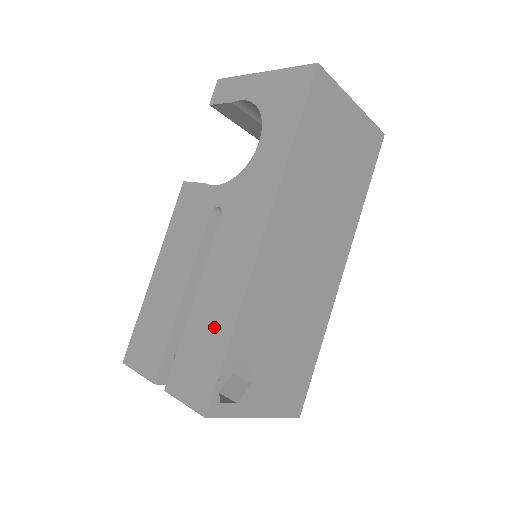
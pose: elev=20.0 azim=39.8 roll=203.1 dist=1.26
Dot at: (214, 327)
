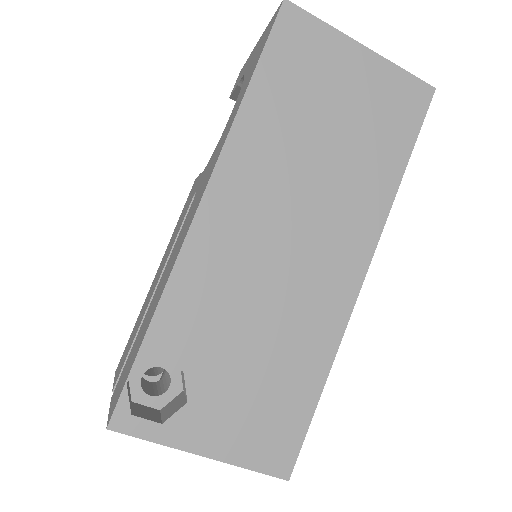
Dot at: (147, 320)
